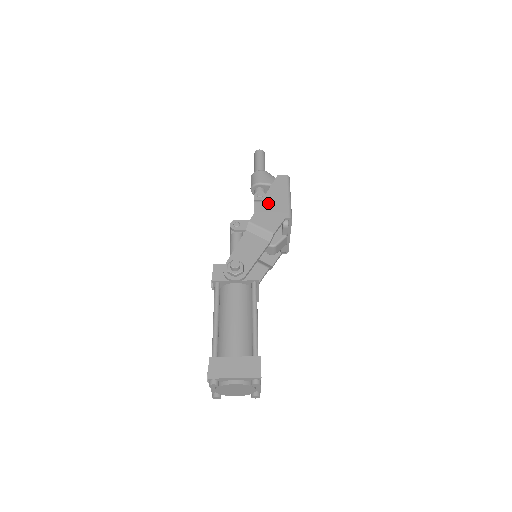
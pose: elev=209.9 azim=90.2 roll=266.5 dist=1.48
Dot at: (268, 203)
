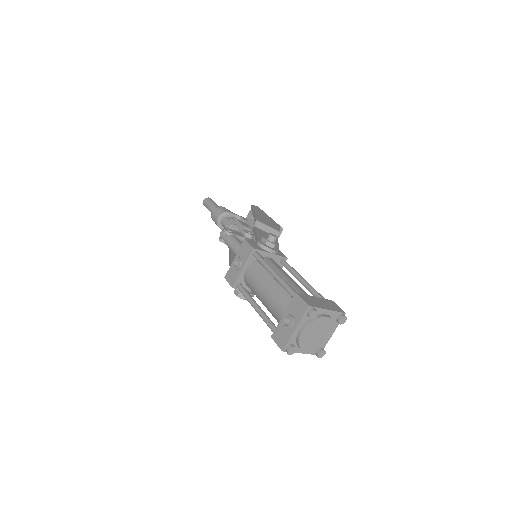
Dot at: (260, 215)
